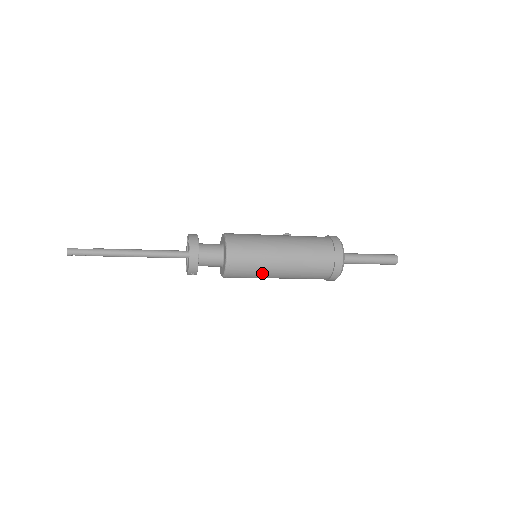
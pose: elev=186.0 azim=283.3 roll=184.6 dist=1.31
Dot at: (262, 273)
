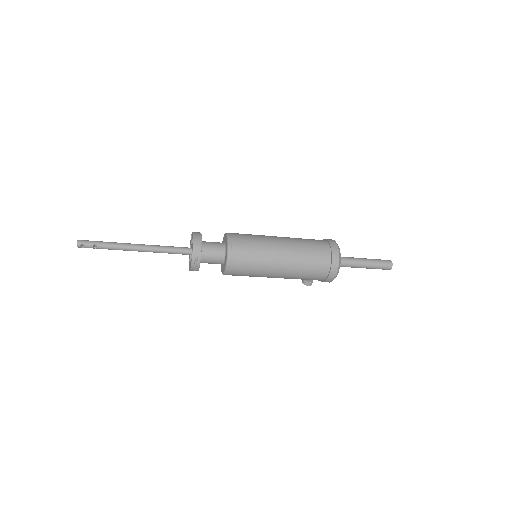
Dot at: (264, 258)
